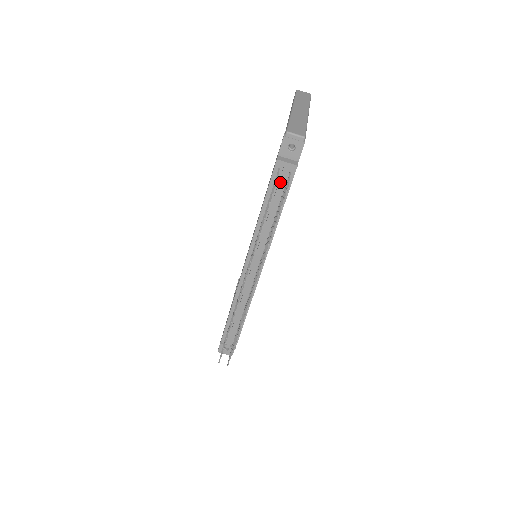
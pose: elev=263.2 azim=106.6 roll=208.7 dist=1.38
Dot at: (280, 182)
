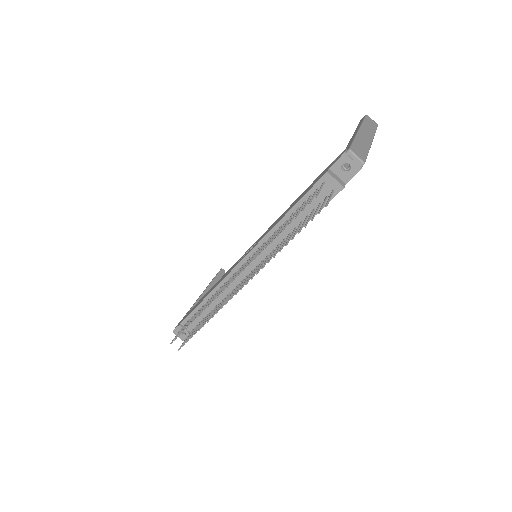
Dot at: (319, 195)
